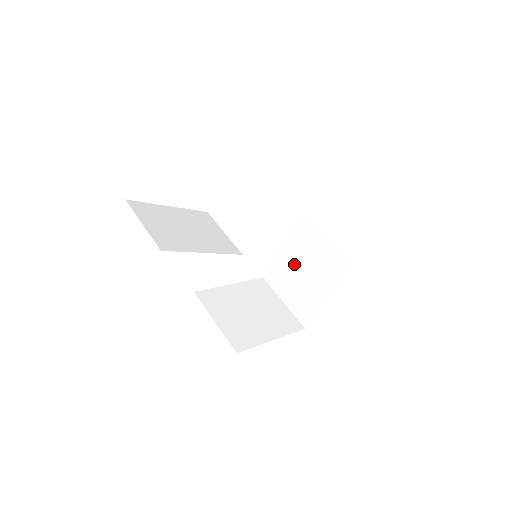
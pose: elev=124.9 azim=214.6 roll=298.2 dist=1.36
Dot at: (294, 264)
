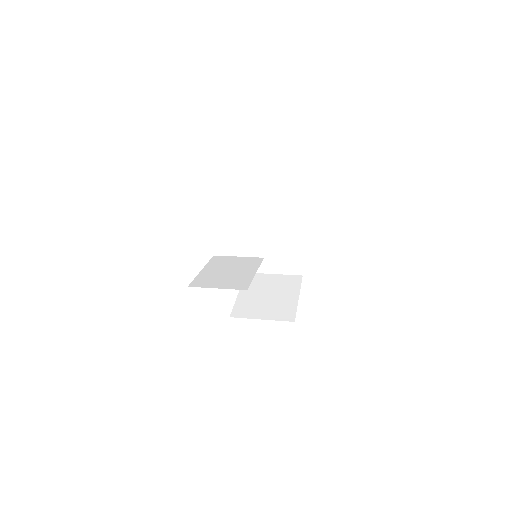
Dot at: occluded
